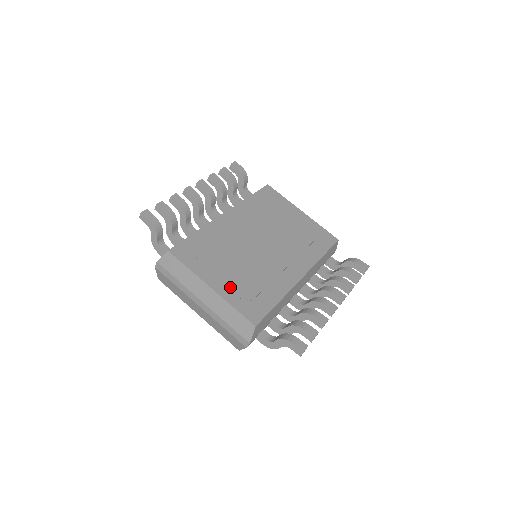
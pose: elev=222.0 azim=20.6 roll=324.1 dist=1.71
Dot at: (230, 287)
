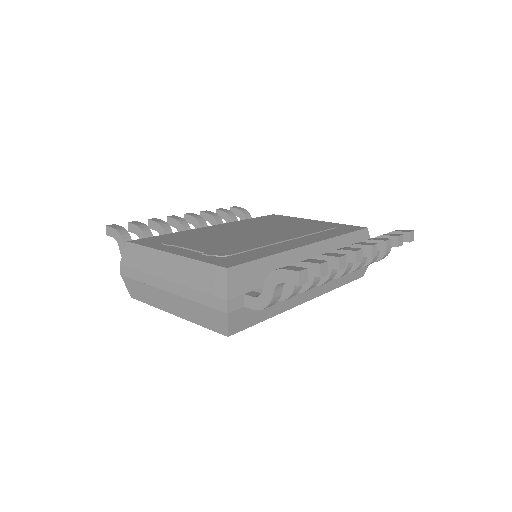
Dot at: (199, 251)
